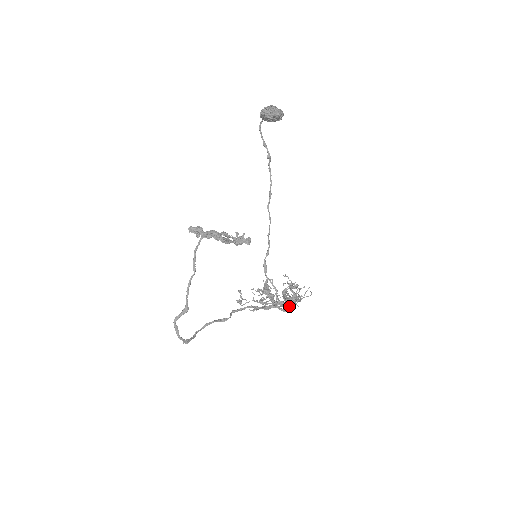
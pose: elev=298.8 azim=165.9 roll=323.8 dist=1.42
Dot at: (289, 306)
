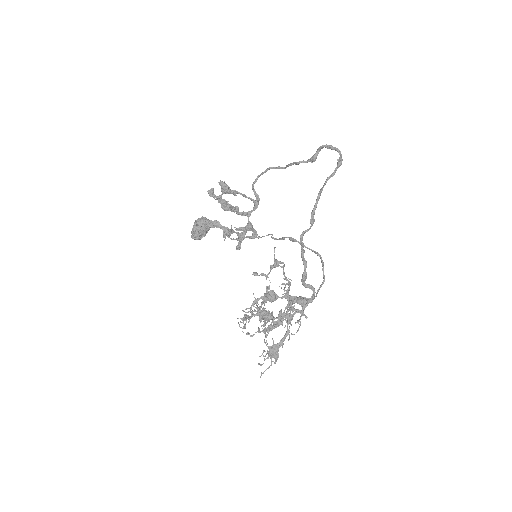
Dot at: (305, 305)
